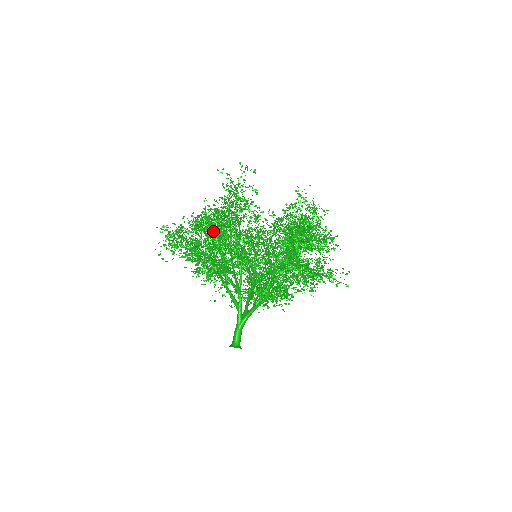
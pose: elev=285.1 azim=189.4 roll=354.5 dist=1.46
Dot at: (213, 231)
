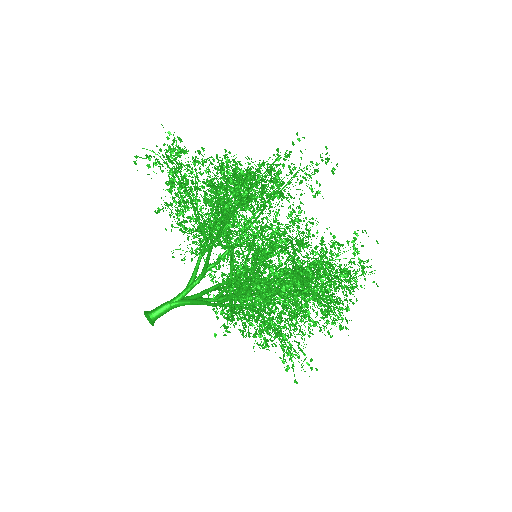
Dot at: (212, 186)
